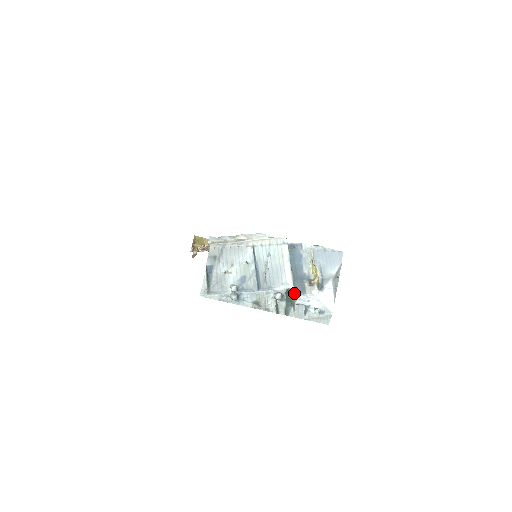
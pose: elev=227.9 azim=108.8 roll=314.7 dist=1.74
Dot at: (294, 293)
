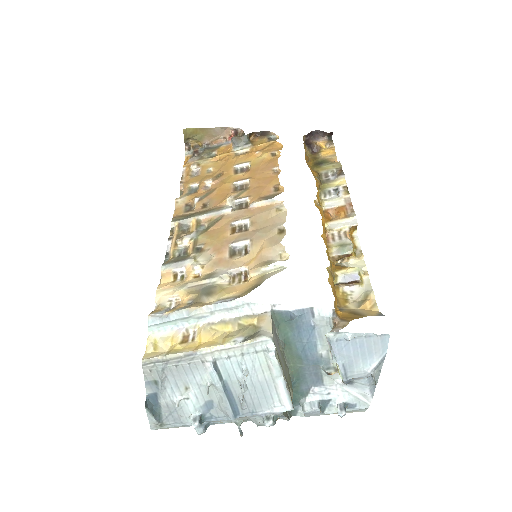
Dot at: (303, 386)
